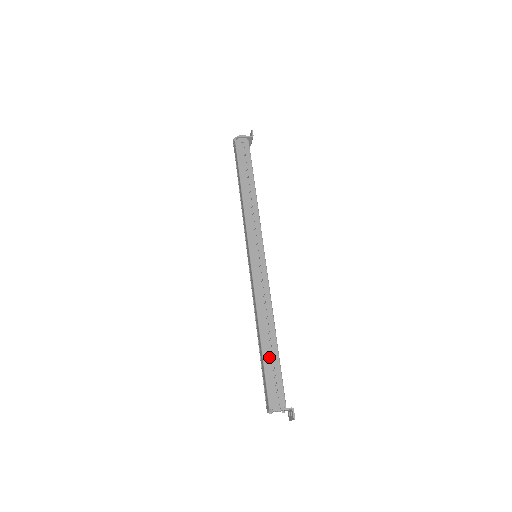
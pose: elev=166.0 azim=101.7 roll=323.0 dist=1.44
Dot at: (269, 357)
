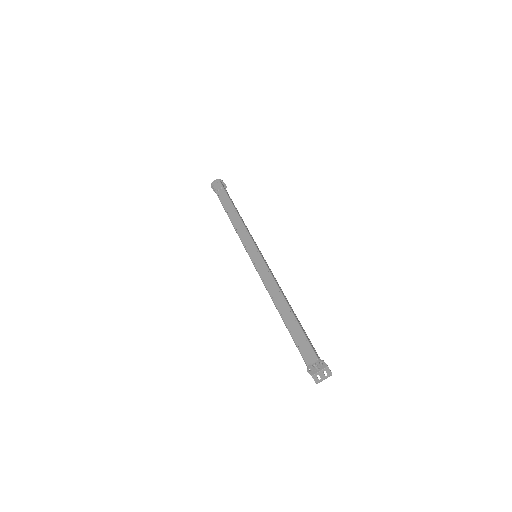
Dot at: occluded
